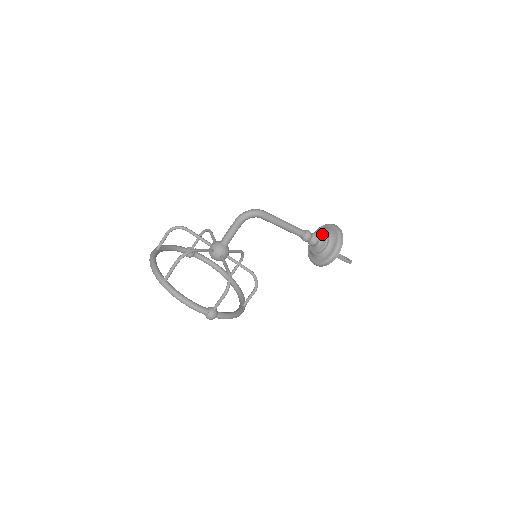
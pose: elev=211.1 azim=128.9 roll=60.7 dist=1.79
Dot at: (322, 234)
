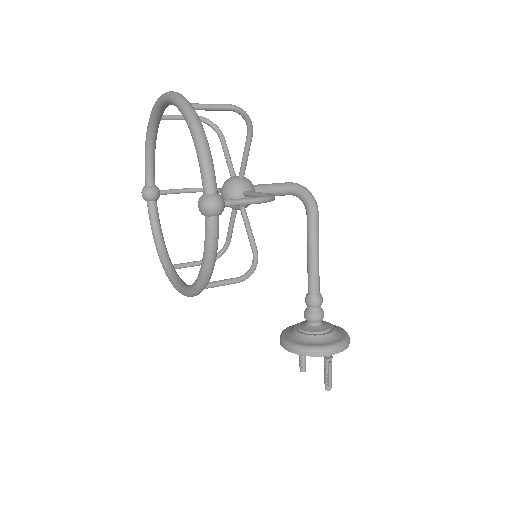
Dot at: (323, 321)
